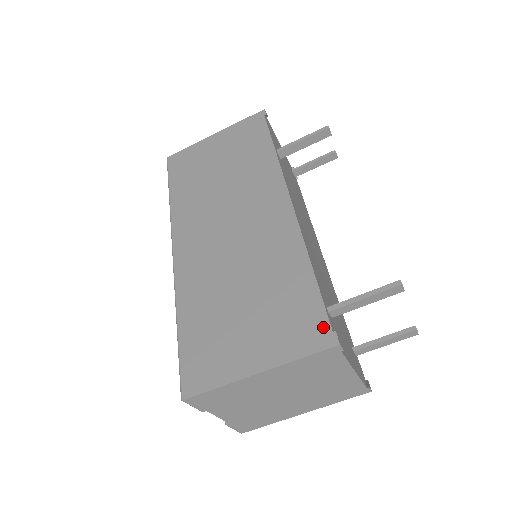
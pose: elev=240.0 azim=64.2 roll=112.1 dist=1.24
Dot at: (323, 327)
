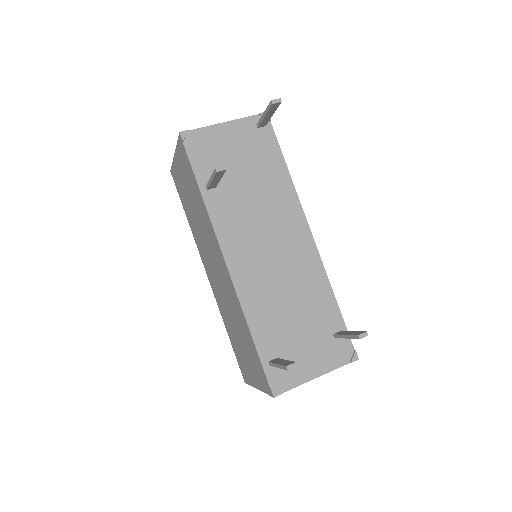
Dot at: (266, 381)
